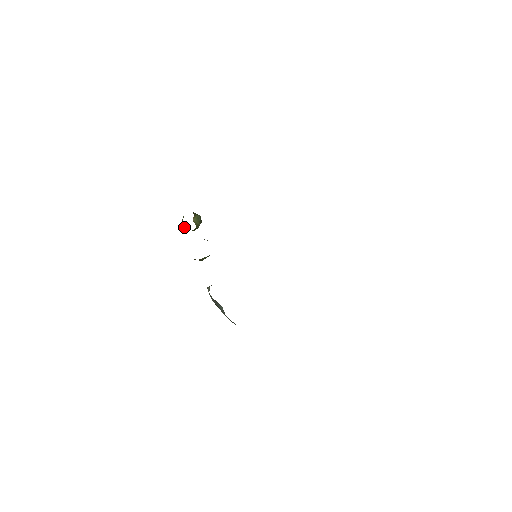
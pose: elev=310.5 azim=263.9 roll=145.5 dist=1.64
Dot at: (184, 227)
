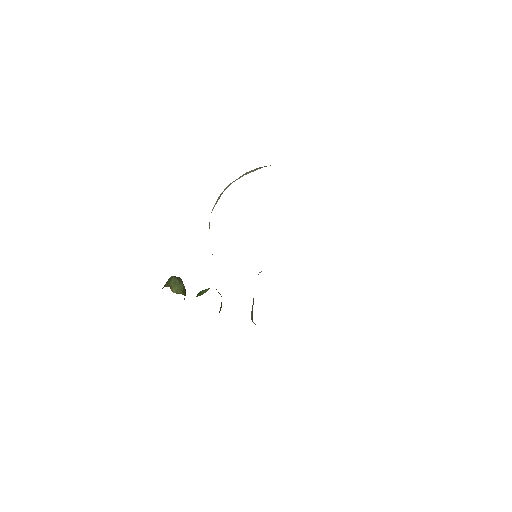
Dot at: occluded
